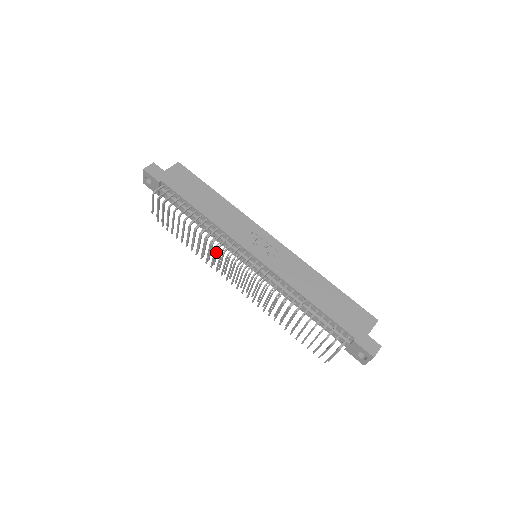
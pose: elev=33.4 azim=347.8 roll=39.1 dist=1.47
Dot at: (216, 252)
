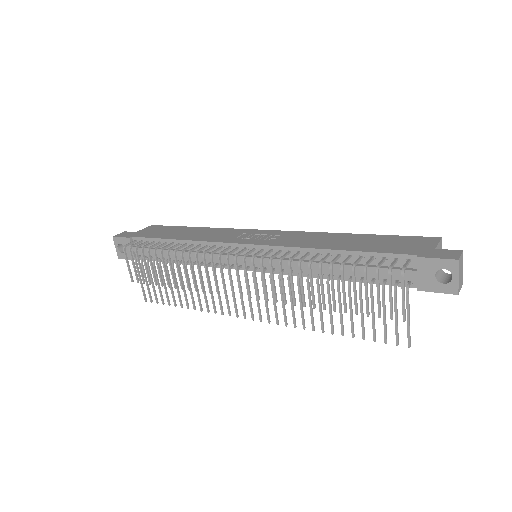
Dot at: (204, 265)
